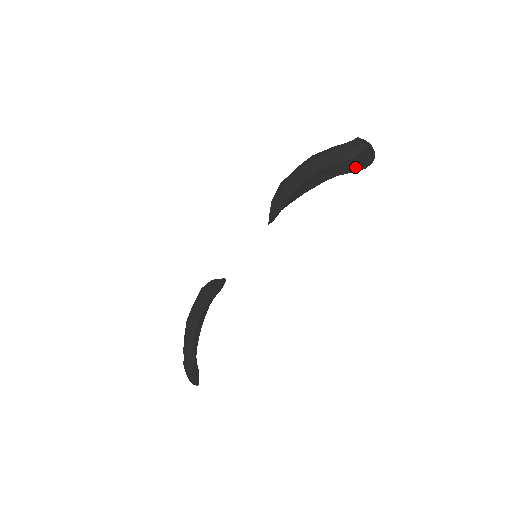
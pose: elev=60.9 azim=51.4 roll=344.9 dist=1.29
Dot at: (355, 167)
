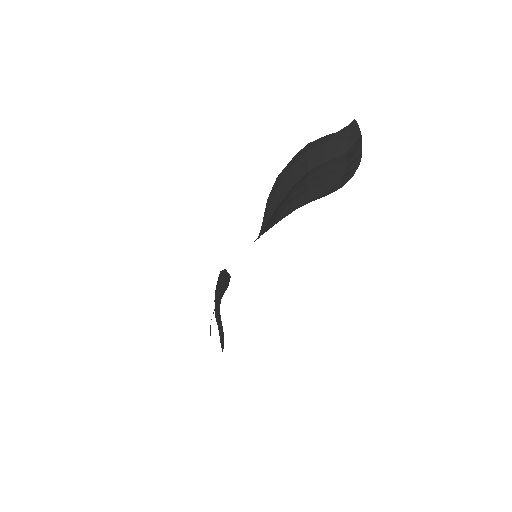
Dot at: (336, 179)
